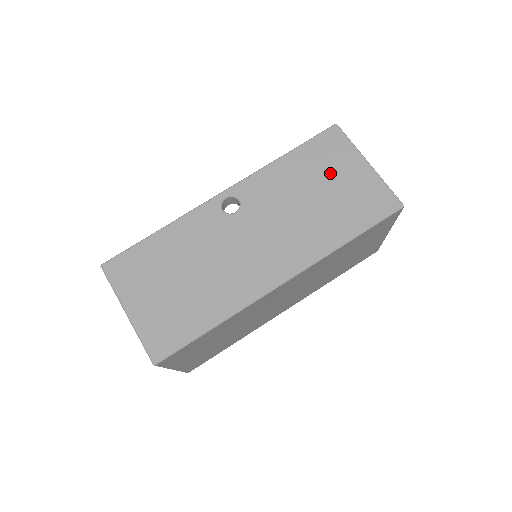
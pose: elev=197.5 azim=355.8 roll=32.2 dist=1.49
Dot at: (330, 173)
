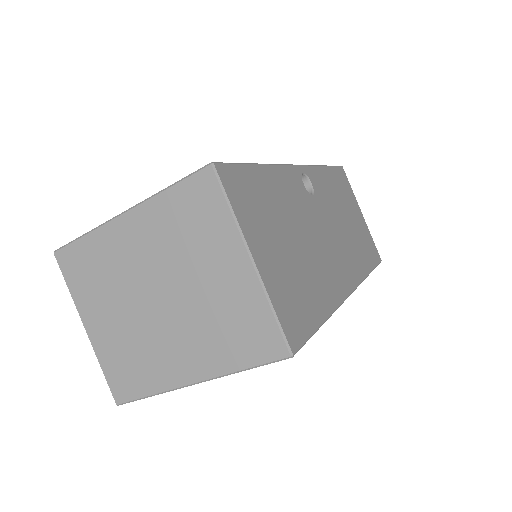
Dot at: (350, 205)
